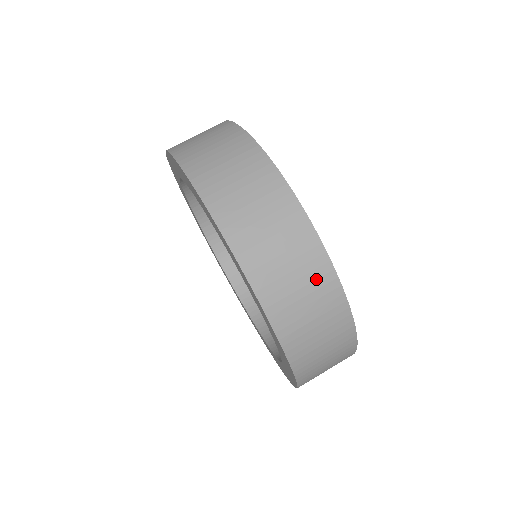
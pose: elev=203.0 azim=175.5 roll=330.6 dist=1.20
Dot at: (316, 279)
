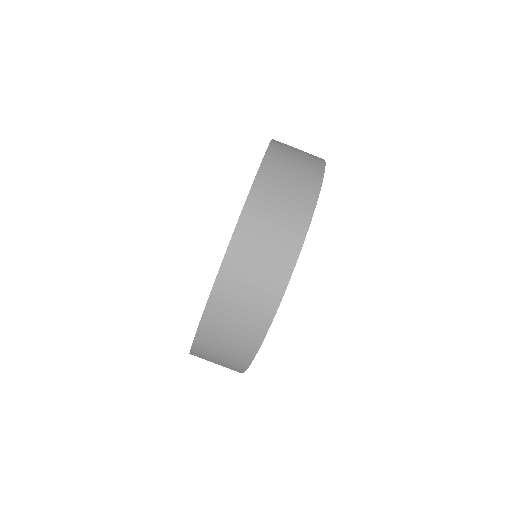
Dot at: (231, 366)
